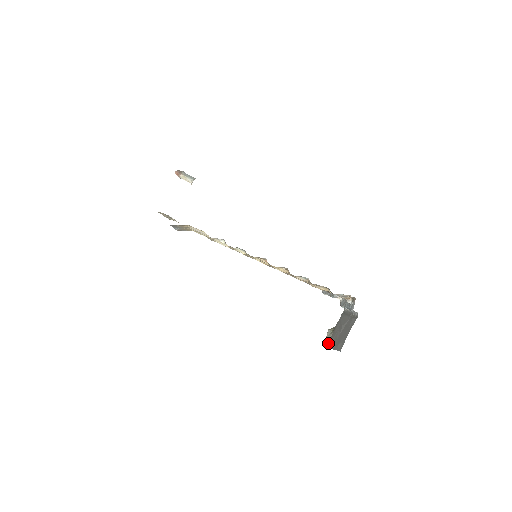
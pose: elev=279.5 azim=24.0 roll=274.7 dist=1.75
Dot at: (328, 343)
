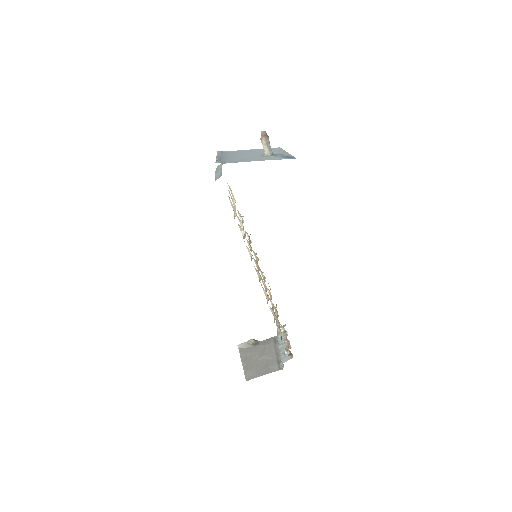
Dot at: (243, 350)
